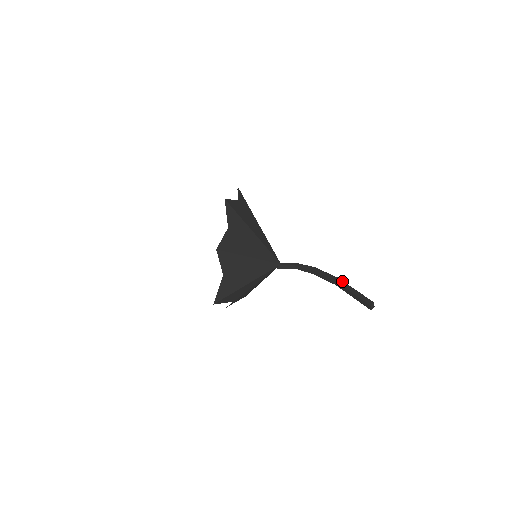
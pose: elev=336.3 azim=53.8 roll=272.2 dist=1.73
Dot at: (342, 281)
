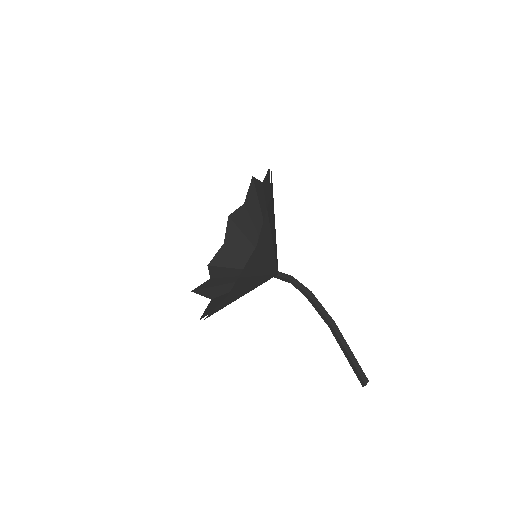
Dot at: (339, 331)
